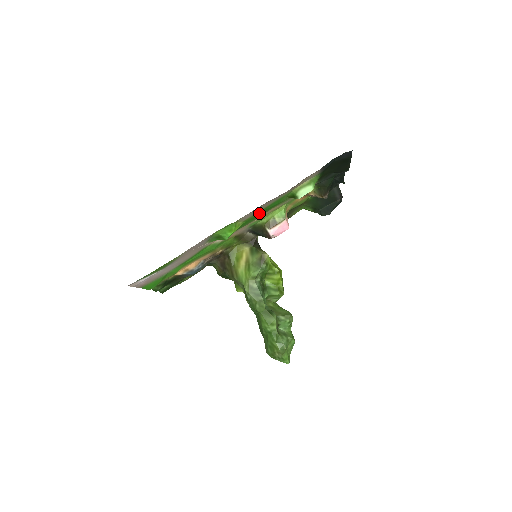
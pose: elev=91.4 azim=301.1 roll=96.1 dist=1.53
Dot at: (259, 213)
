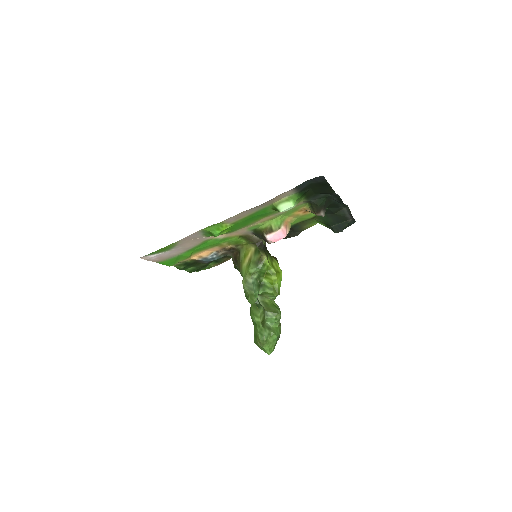
Dot at: (247, 219)
